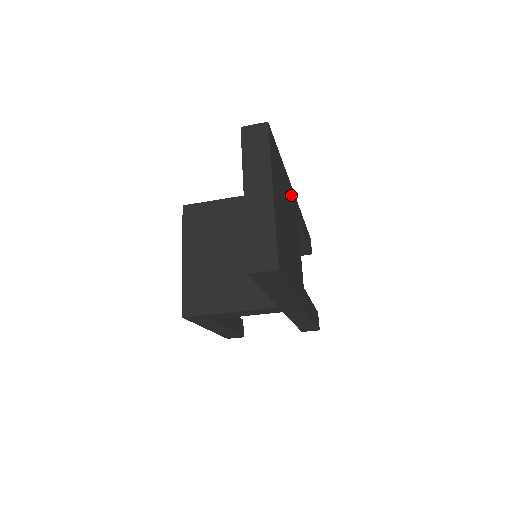
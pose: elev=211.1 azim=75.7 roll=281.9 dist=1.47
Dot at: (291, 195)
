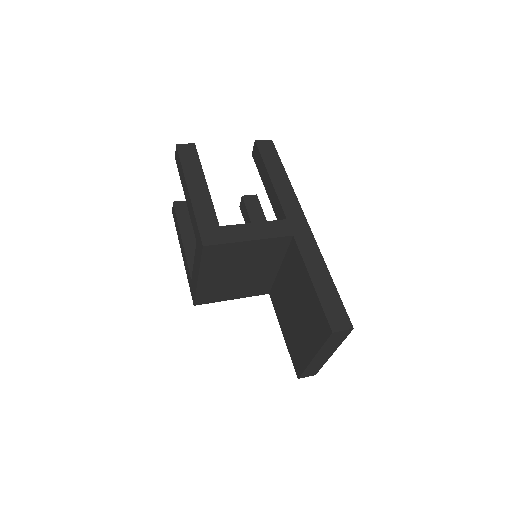
Dot at: occluded
